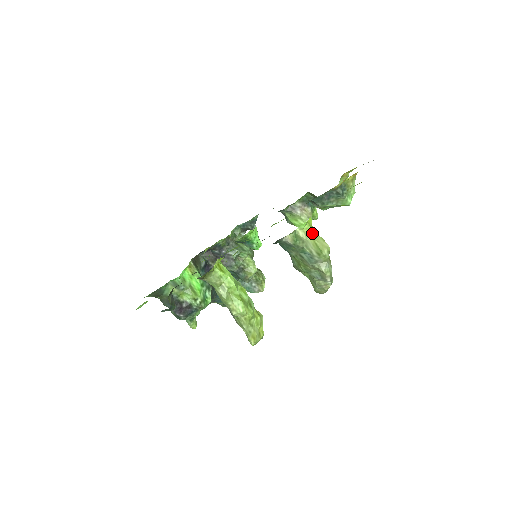
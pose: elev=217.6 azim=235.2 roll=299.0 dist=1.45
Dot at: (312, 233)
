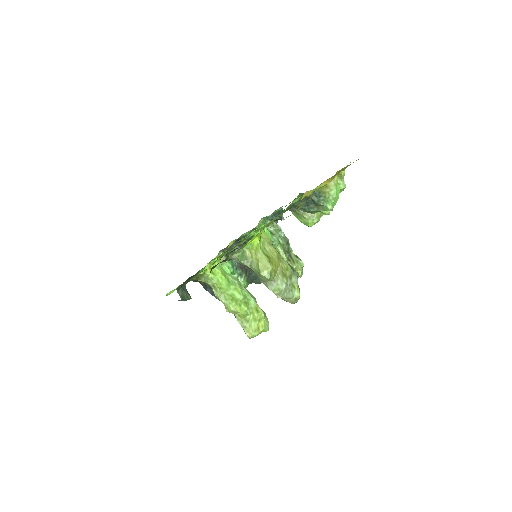
Dot at: (256, 253)
